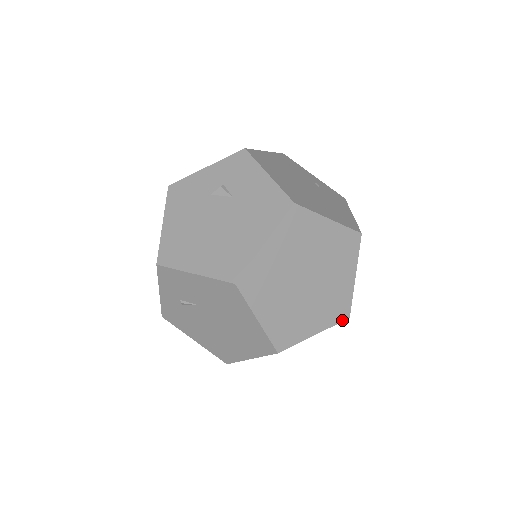
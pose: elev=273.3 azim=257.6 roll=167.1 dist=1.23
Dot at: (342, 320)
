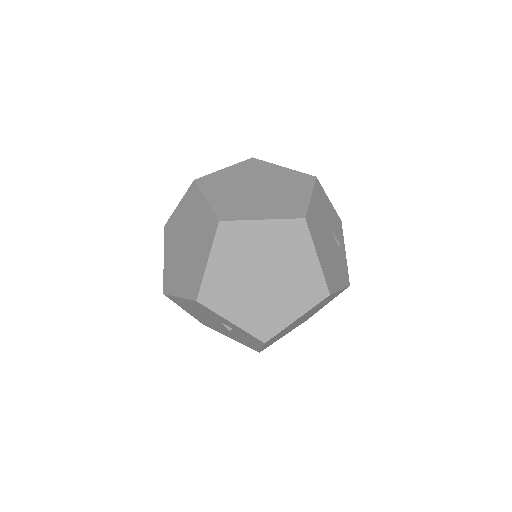
Dot at: occluded
